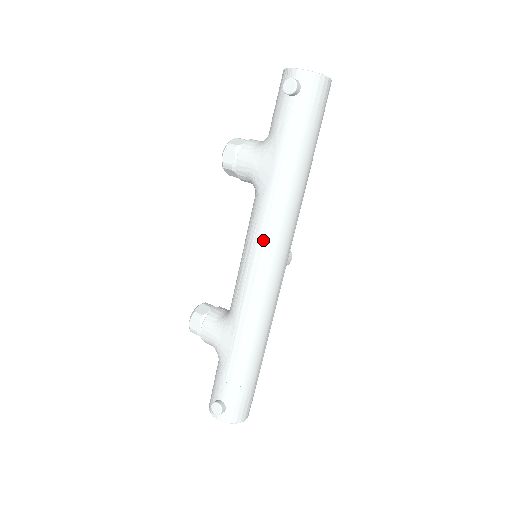
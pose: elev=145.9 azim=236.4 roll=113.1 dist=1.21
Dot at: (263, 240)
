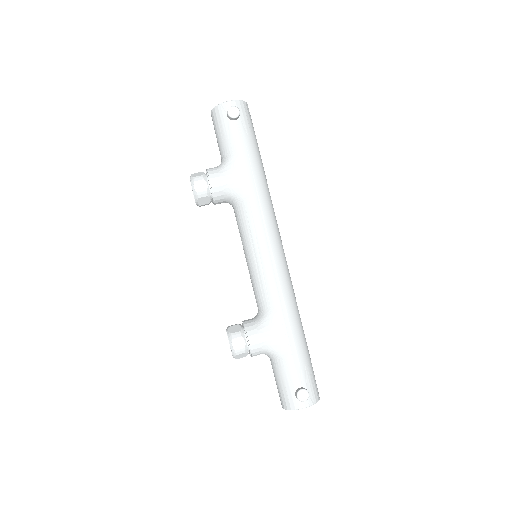
Dot at: (267, 231)
